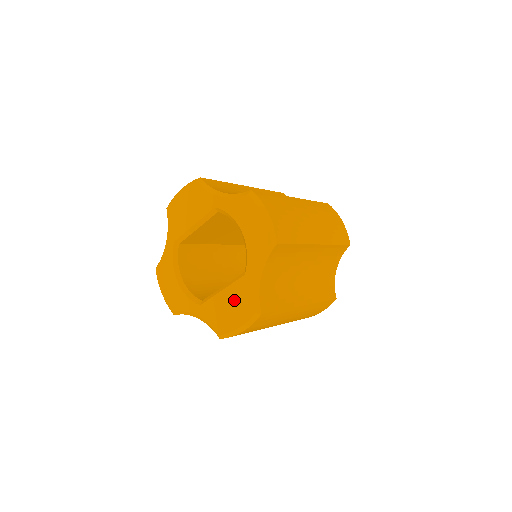
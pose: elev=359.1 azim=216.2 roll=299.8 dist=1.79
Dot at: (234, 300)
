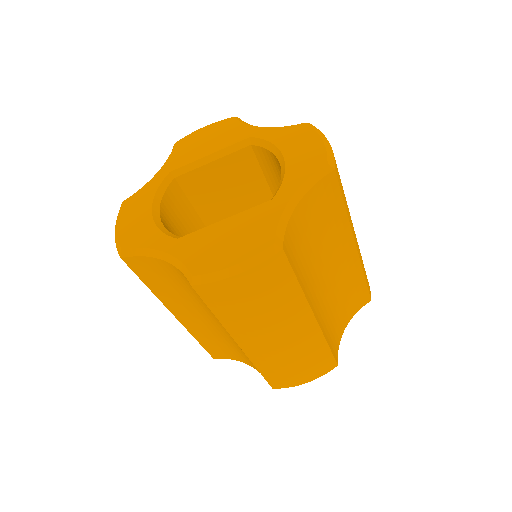
Dot at: (242, 229)
